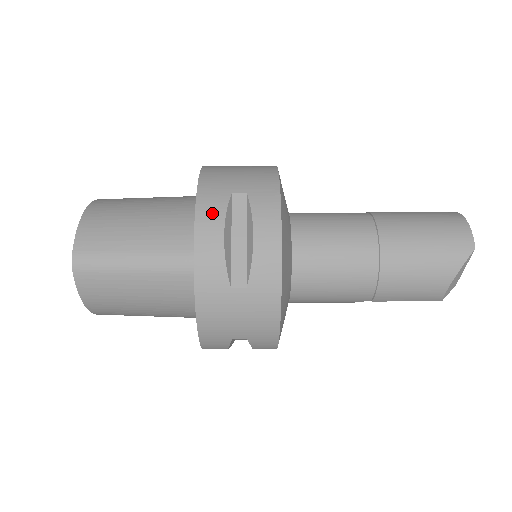
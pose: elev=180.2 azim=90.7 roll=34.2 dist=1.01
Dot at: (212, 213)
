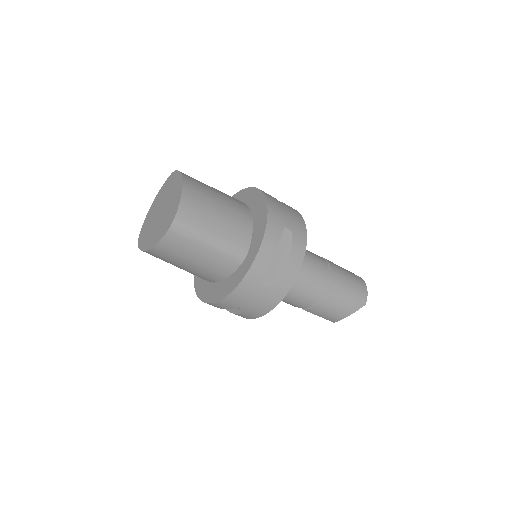
Dot at: (273, 236)
